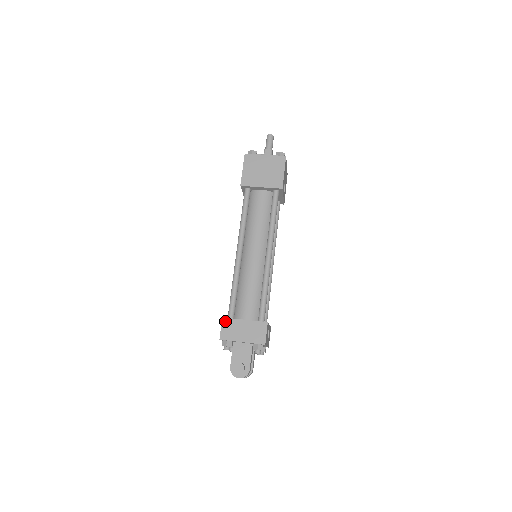
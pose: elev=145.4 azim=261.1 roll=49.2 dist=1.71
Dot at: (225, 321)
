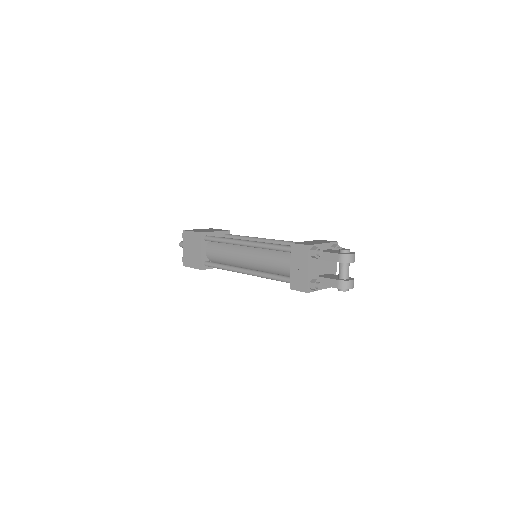
Dot at: (296, 243)
